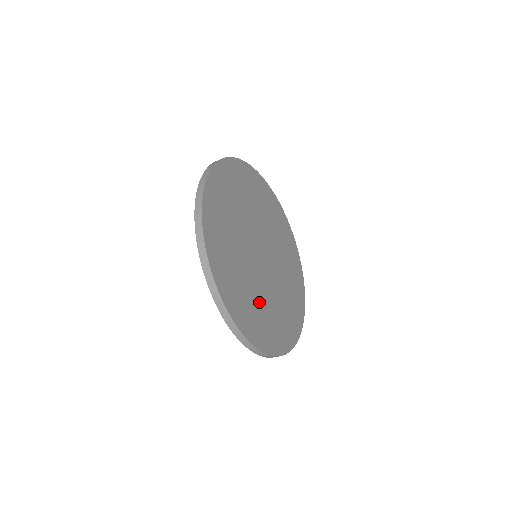
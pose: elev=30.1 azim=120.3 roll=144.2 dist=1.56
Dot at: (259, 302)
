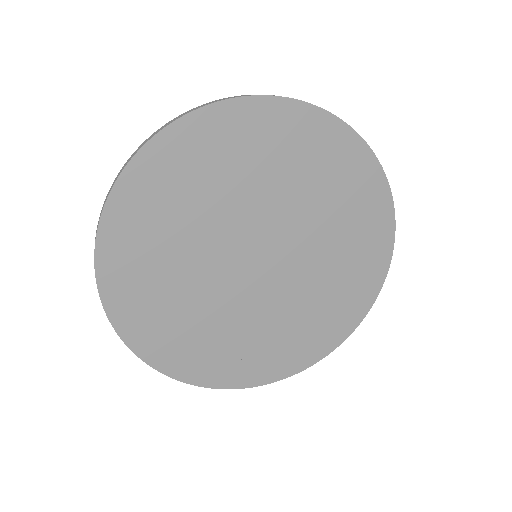
Dot at: (264, 332)
